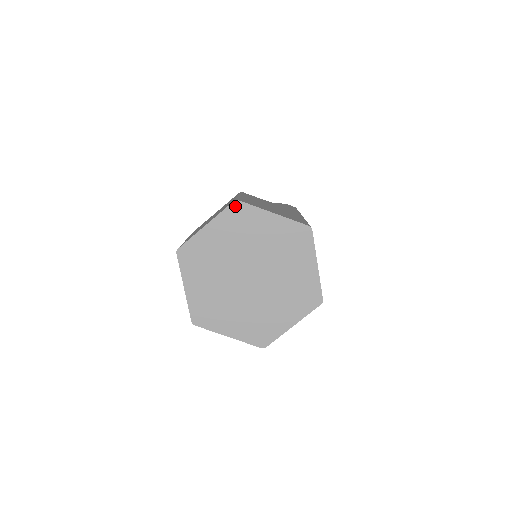
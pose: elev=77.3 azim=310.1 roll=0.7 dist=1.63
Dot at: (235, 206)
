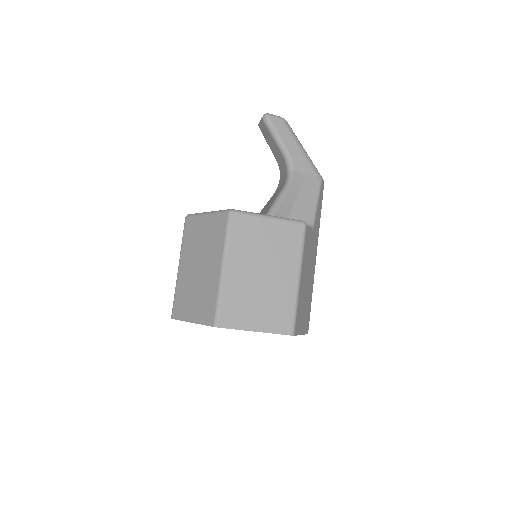
Dot at: occluded
